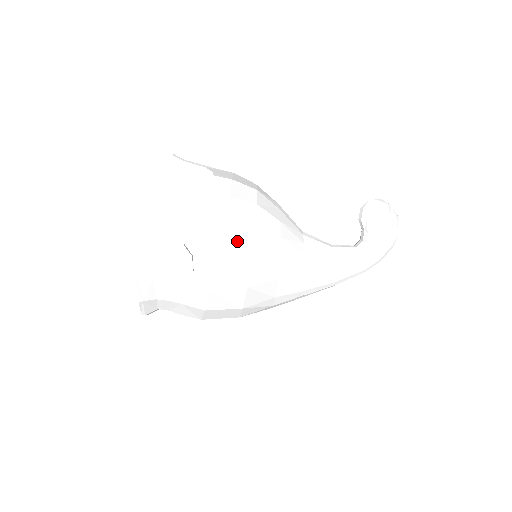
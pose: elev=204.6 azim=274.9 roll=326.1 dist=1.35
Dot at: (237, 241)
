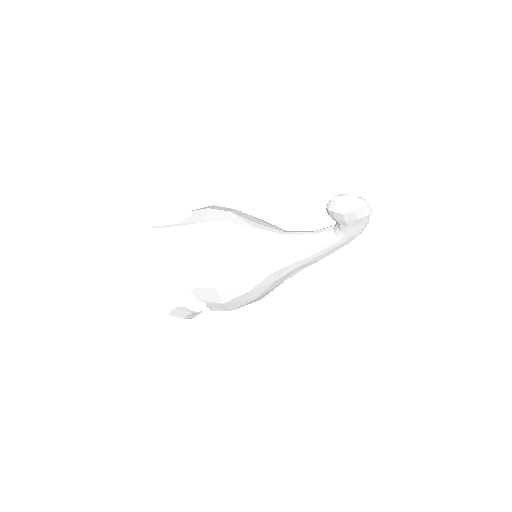
Dot at: (230, 289)
